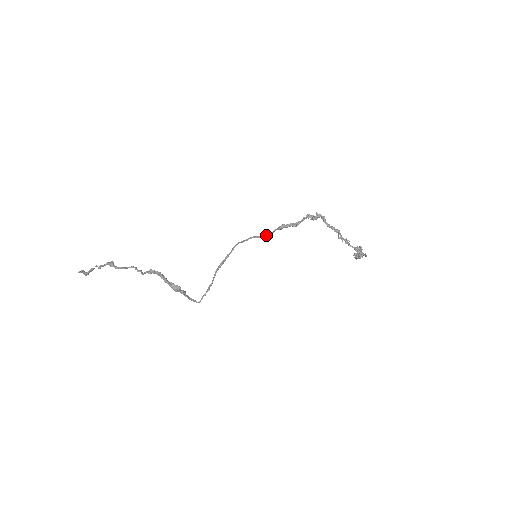
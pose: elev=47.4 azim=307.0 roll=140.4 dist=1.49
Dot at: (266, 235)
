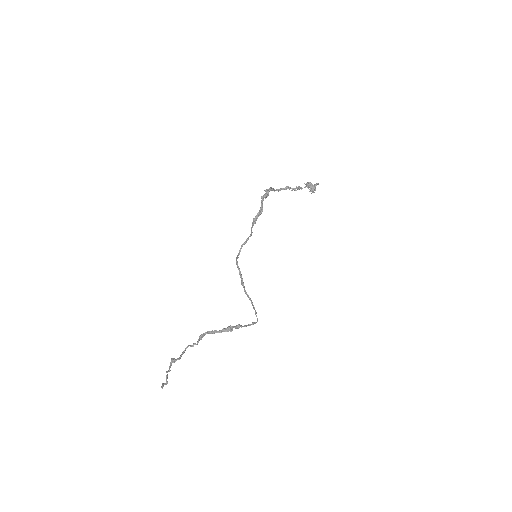
Dot at: (248, 237)
